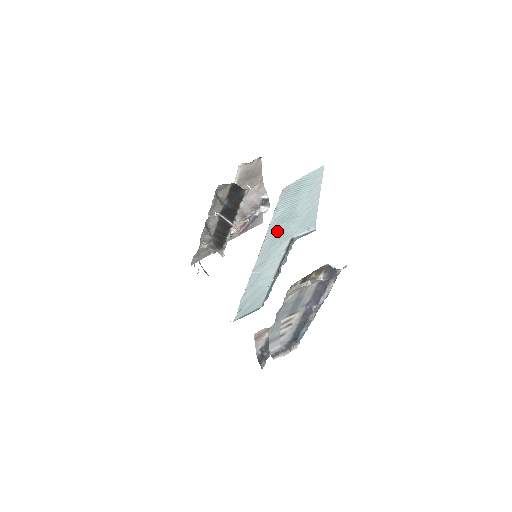
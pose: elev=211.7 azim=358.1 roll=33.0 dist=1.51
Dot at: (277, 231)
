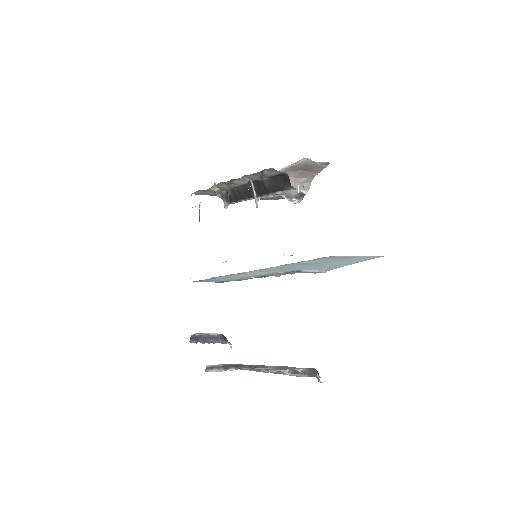
Dot at: (293, 265)
